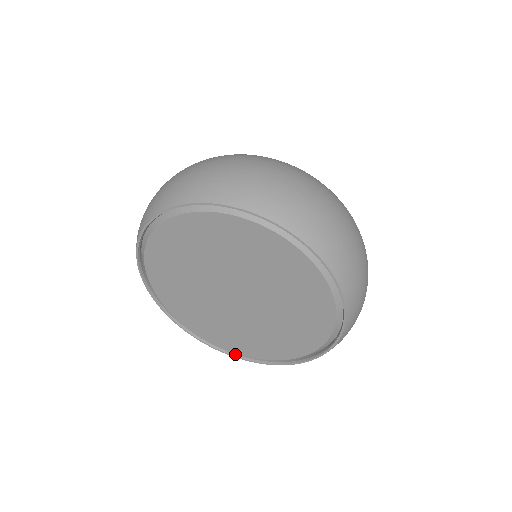
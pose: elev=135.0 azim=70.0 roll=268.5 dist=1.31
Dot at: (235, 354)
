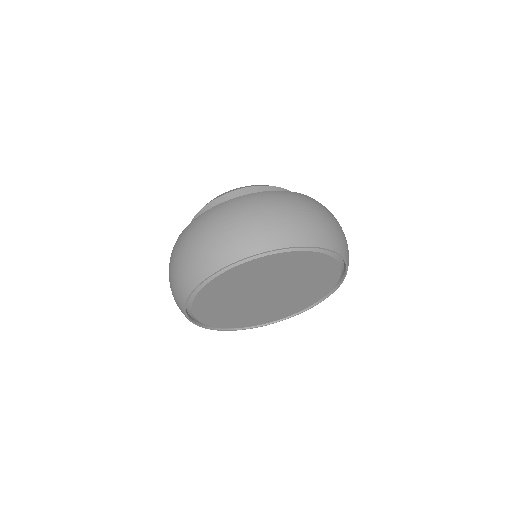
Dot at: (258, 325)
